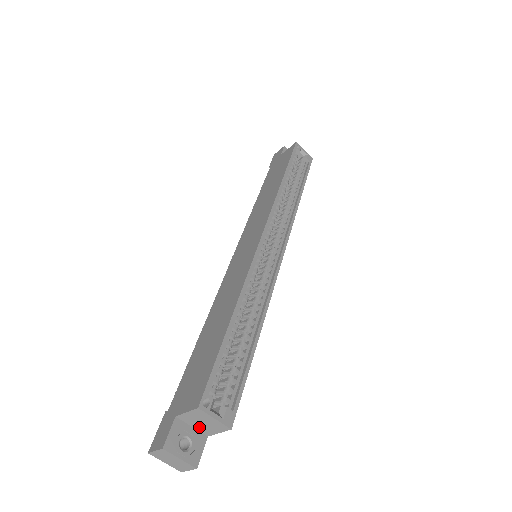
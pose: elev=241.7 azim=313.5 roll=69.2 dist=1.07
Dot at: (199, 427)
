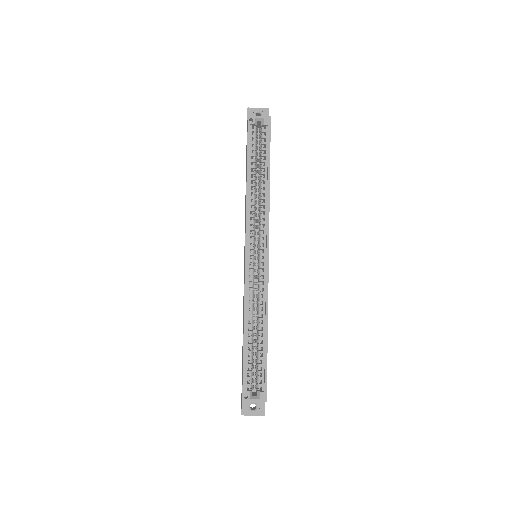
Dot at: occluded
